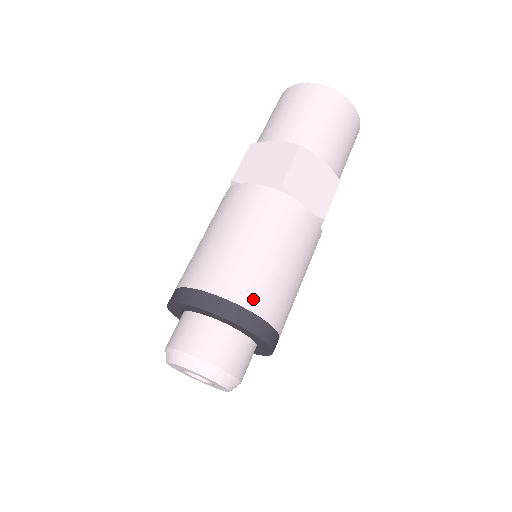
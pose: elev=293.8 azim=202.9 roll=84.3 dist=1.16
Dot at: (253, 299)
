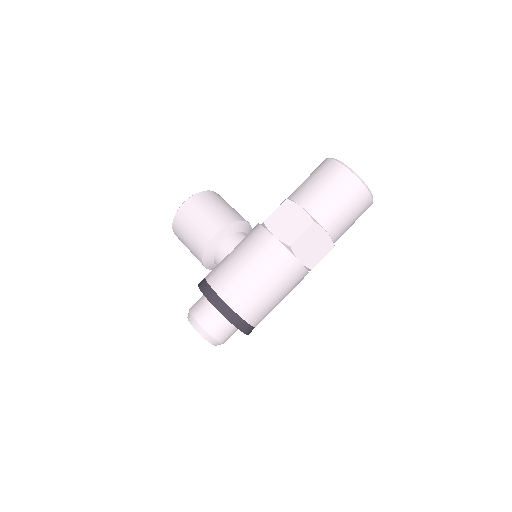
Dot at: occluded
